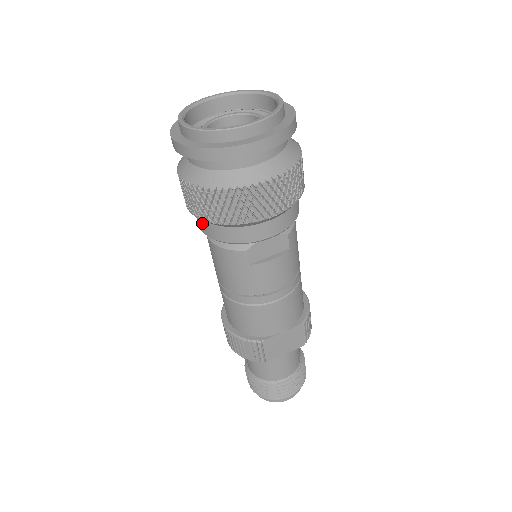
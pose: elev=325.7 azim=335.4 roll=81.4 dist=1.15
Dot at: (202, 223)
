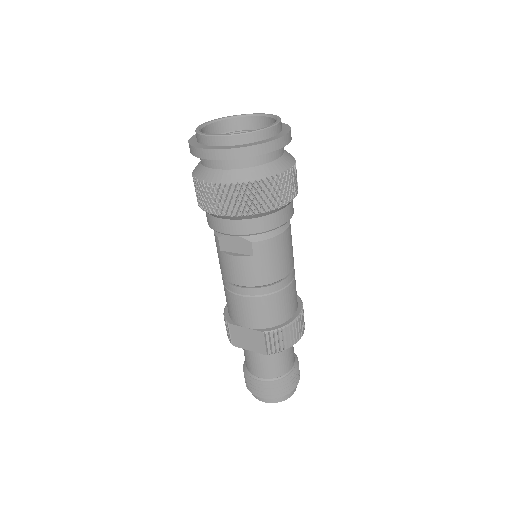
Dot at: occluded
